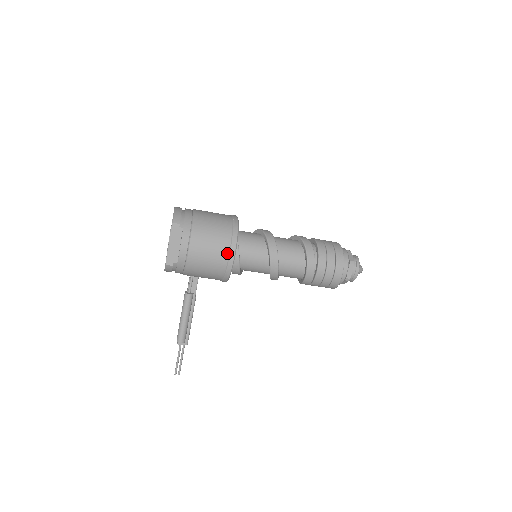
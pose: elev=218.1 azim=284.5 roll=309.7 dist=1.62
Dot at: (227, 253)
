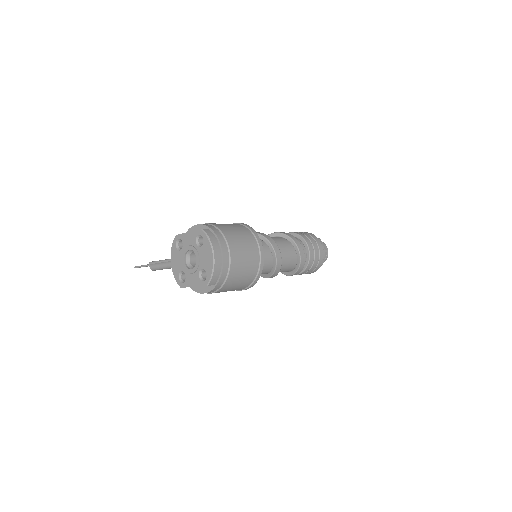
Dot at: (239, 290)
